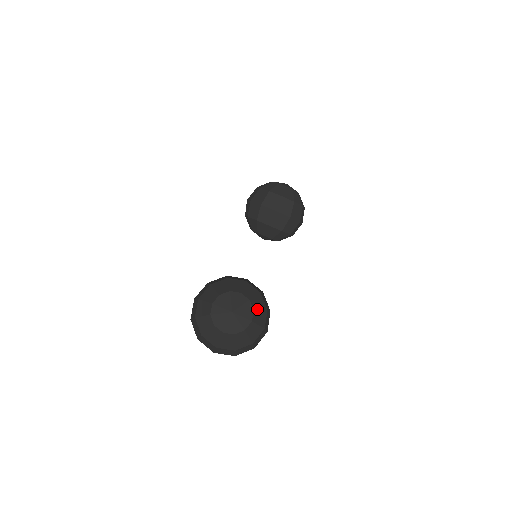
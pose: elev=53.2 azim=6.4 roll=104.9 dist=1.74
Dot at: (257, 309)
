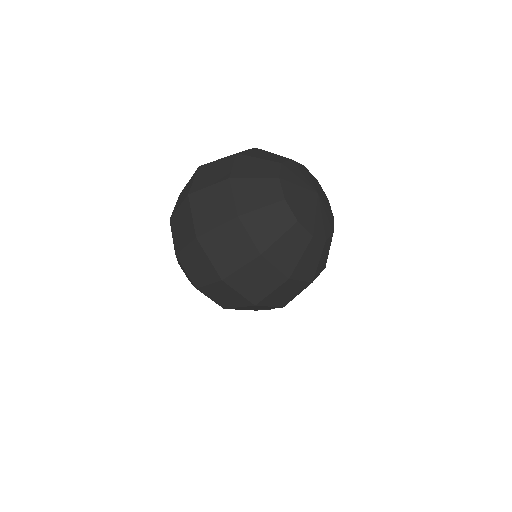
Dot at: (331, 241)
